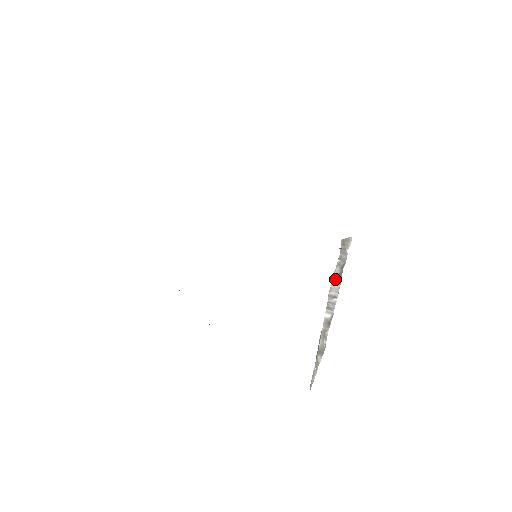
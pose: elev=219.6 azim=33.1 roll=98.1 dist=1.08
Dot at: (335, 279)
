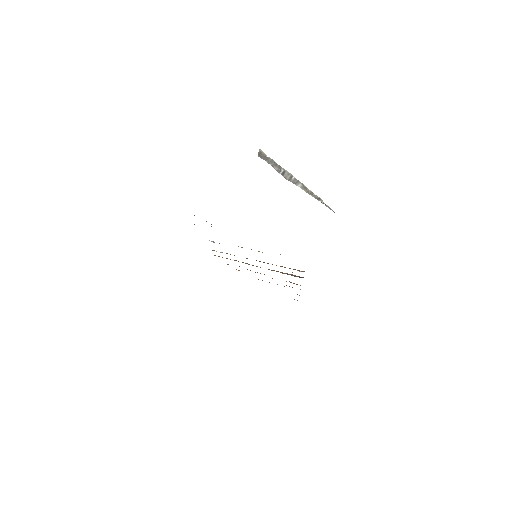
Dot at: (281, 172)
